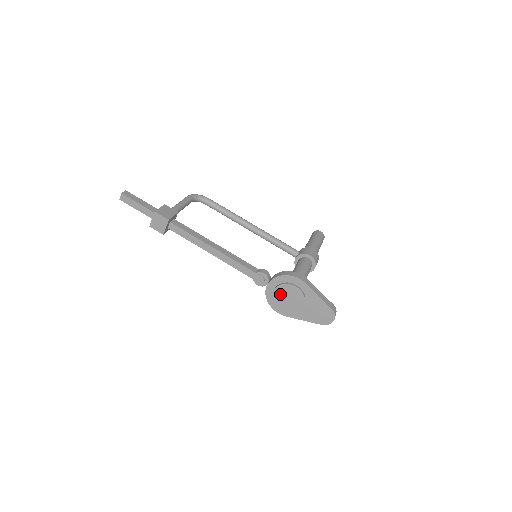
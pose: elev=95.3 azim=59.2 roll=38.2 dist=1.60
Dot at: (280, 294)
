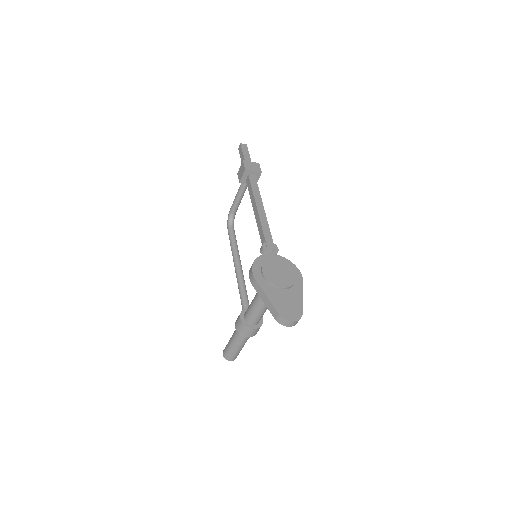
Dot at: (276, 265)
